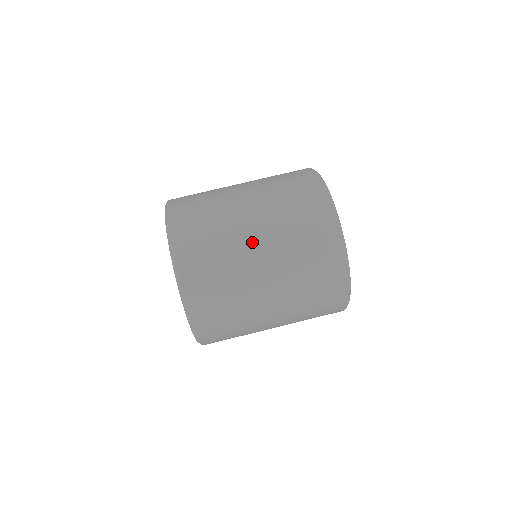
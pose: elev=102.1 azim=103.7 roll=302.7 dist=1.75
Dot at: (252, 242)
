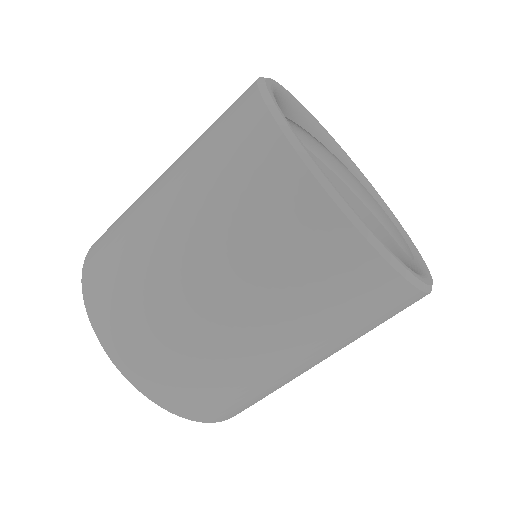
Dot at: occluded
